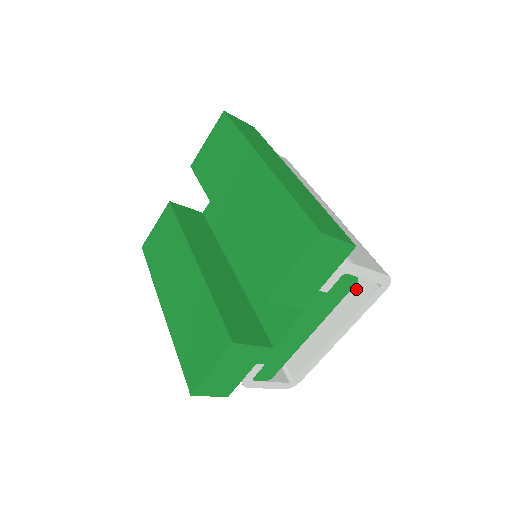
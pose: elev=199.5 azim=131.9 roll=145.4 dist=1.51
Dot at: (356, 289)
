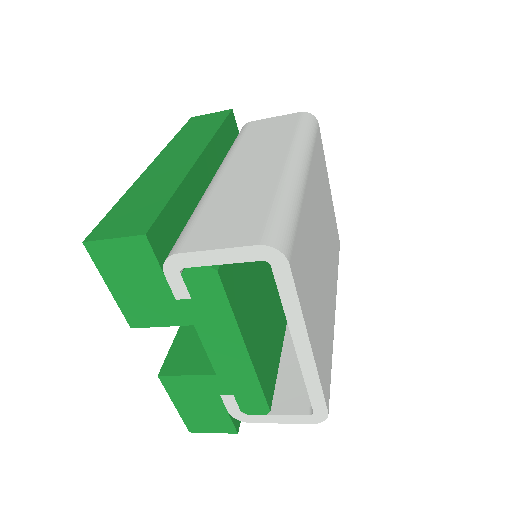
Dot at: occluded
